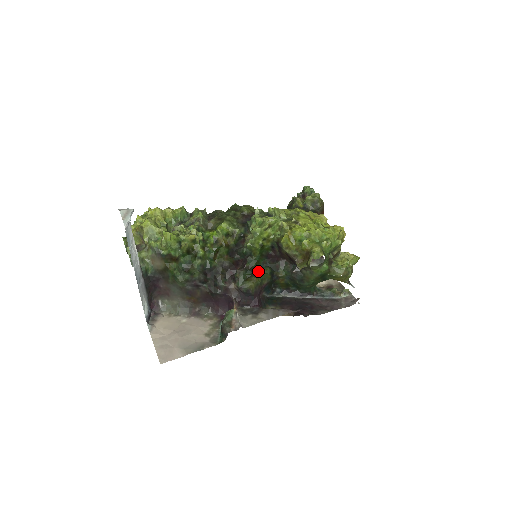
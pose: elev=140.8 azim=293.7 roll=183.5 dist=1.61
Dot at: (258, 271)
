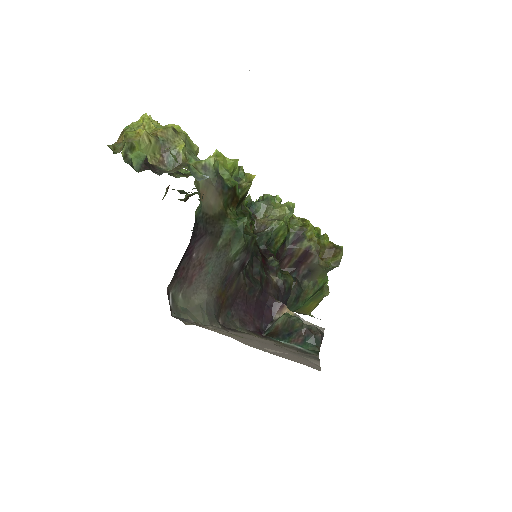
Dot at: occluded
